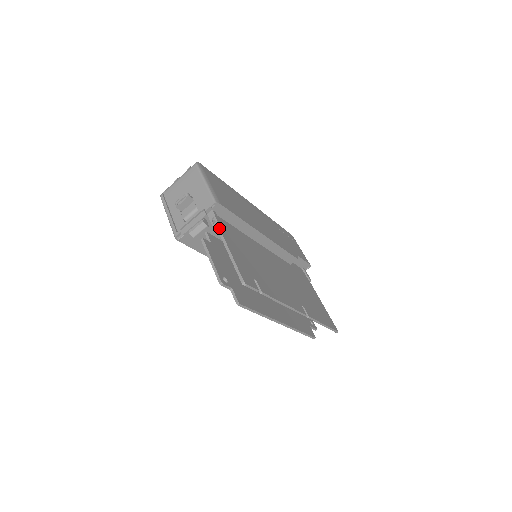
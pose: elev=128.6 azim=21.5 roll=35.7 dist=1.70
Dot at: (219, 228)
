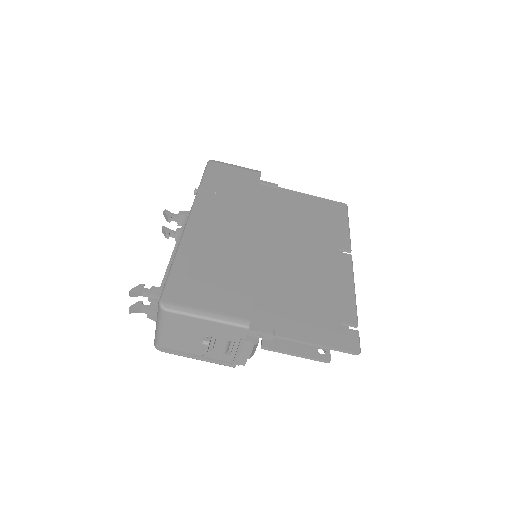
Dot at: (276, 336)
